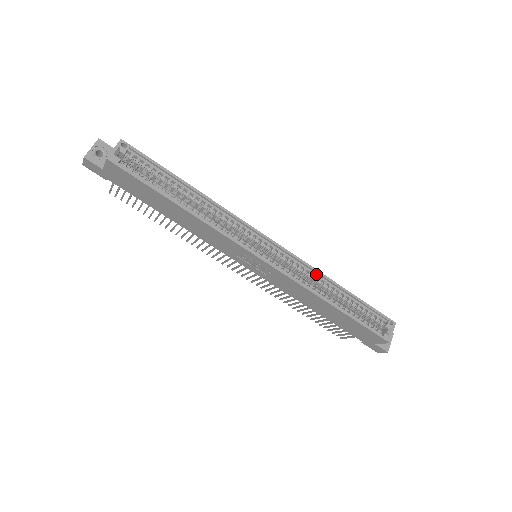
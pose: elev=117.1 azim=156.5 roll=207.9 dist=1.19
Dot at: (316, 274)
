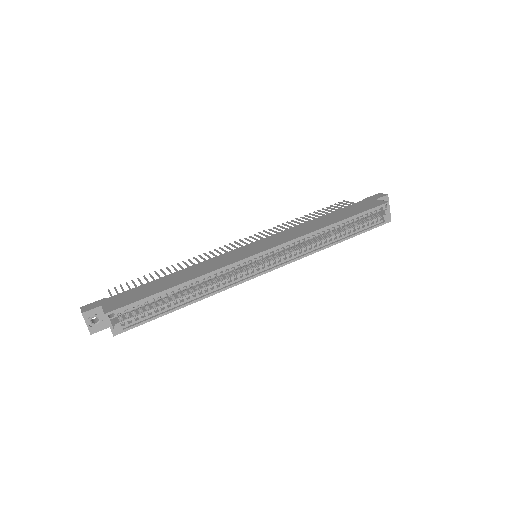
Dot at: (310, 235)
